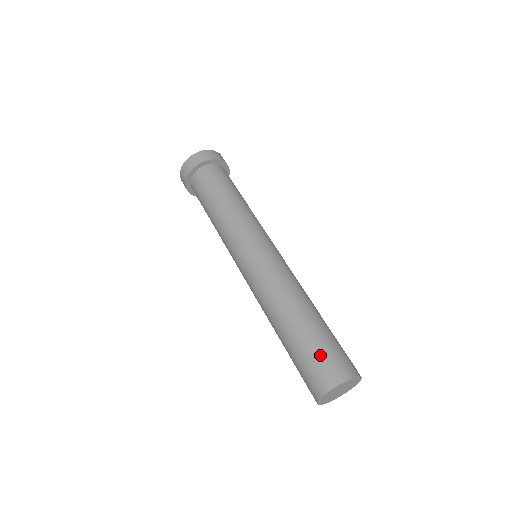
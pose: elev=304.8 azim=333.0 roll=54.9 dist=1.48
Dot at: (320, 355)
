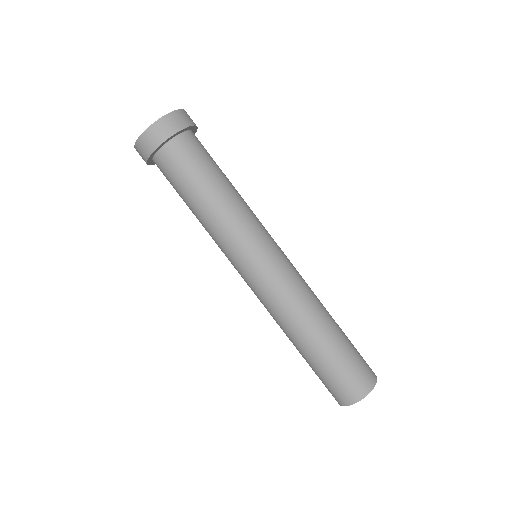
Dot at: (331, 381)
